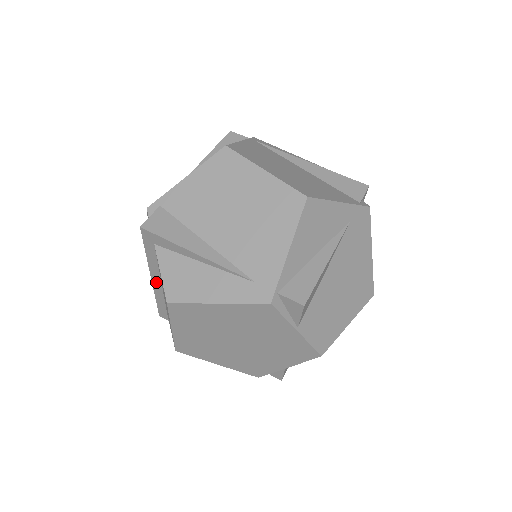
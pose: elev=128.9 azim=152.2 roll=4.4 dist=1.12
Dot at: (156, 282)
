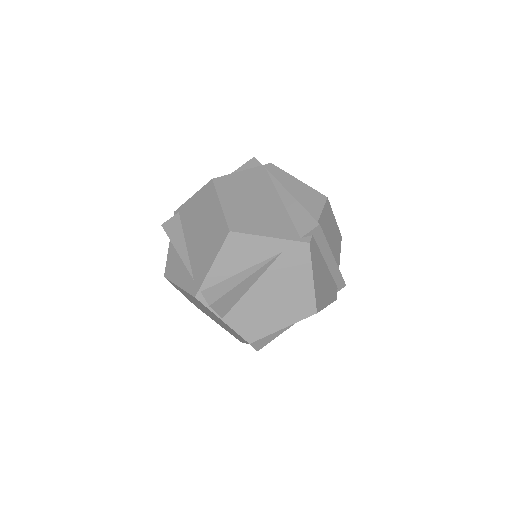
Dot at: occluded
